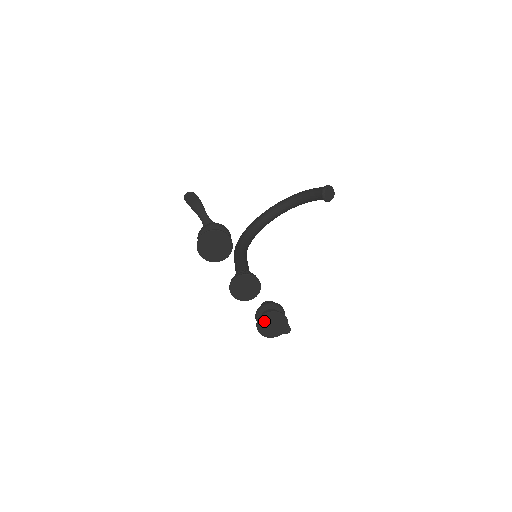
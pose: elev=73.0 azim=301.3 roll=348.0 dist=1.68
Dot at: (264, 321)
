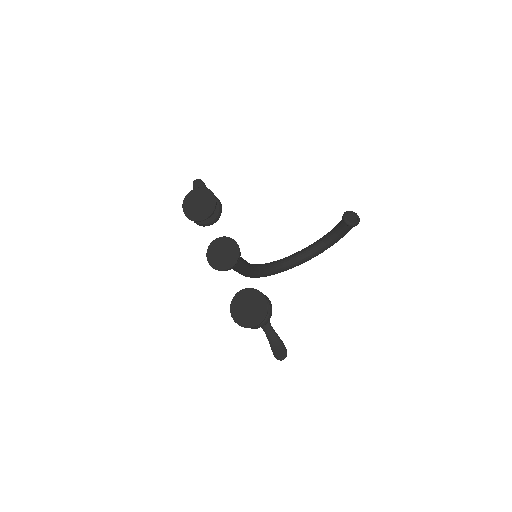
Dot at: (239, 301)
